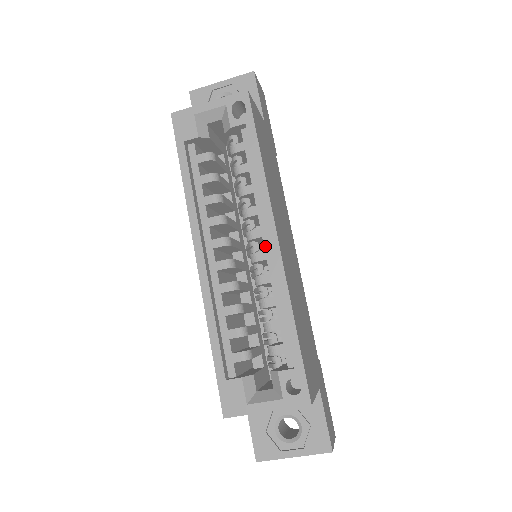
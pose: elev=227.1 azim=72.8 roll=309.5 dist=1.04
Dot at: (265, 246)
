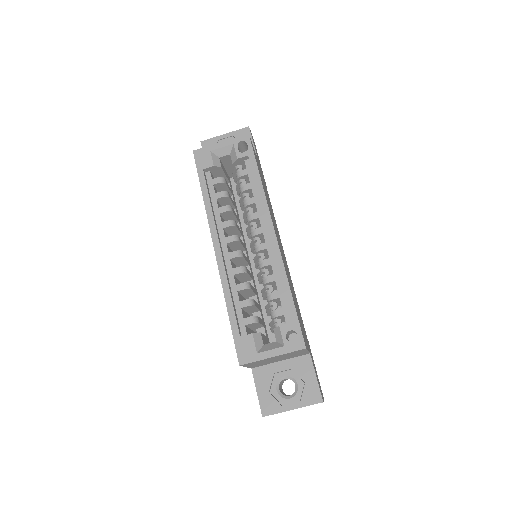
Dot at: (265, 239)
